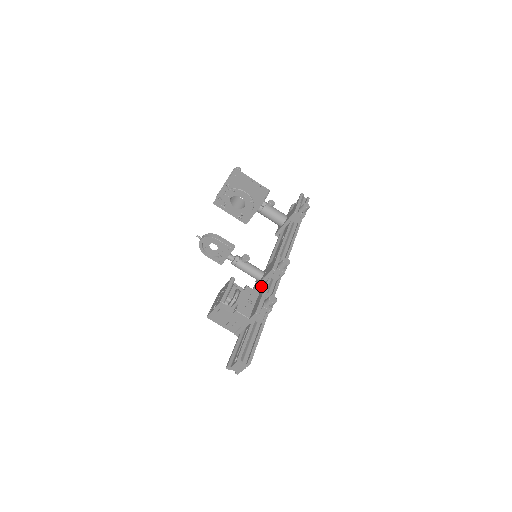
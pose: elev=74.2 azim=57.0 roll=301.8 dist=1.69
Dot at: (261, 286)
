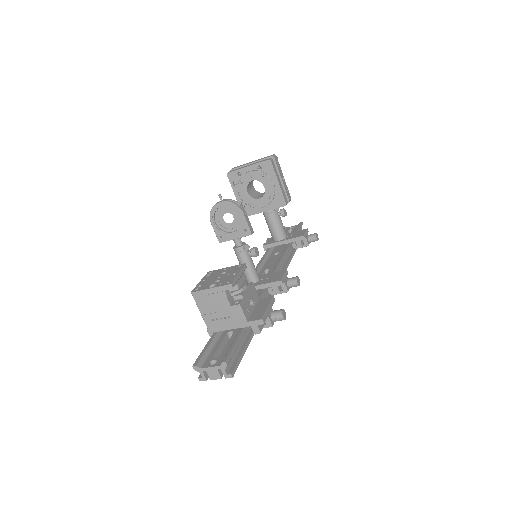
Dot at: occluded
